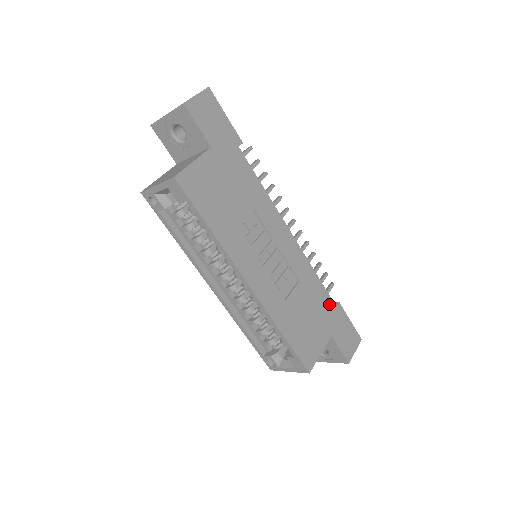
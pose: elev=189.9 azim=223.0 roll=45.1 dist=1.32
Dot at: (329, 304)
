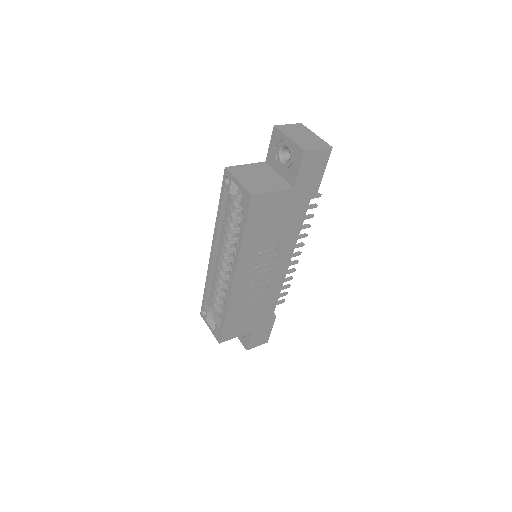
Dot at: (269, 314)
